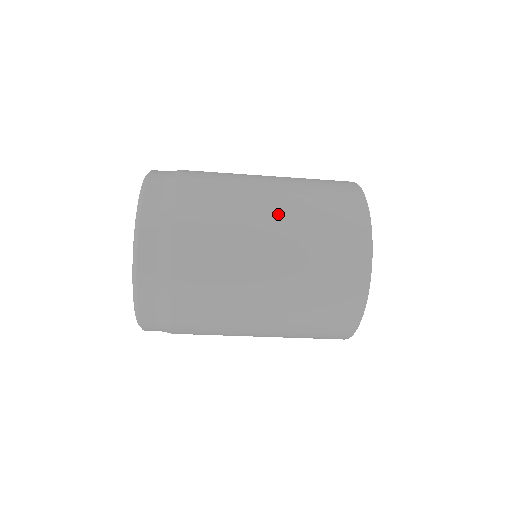
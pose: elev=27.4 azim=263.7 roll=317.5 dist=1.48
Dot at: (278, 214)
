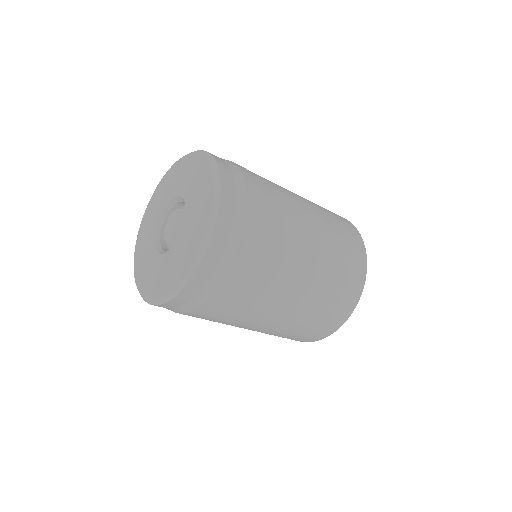
Dot at: (293, 304)
